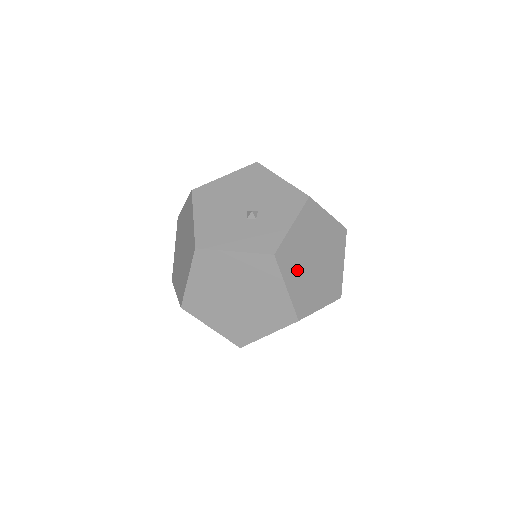
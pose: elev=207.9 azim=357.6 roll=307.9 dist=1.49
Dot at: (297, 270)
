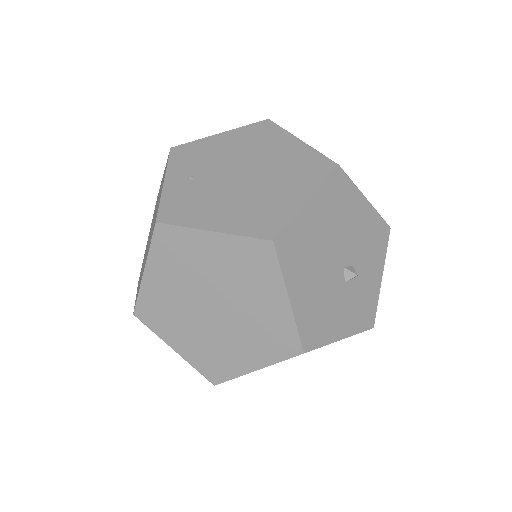
Dot at: occluded
